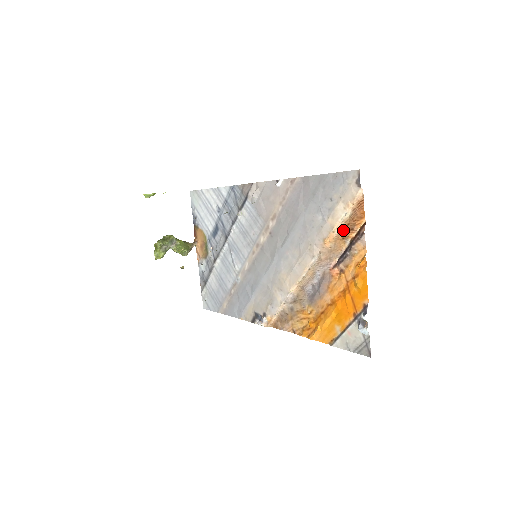
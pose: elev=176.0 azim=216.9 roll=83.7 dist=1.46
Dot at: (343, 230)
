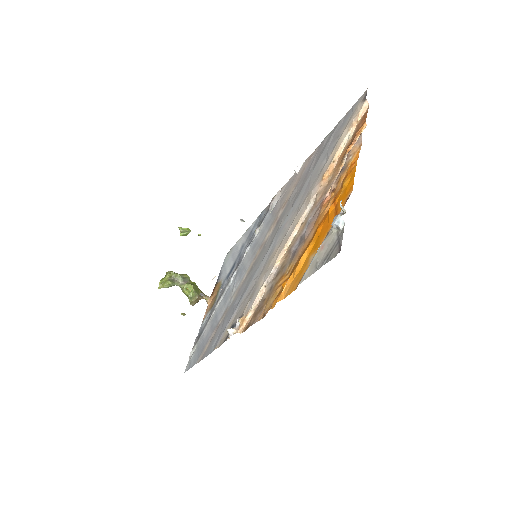
Dot at: (343, 153)
